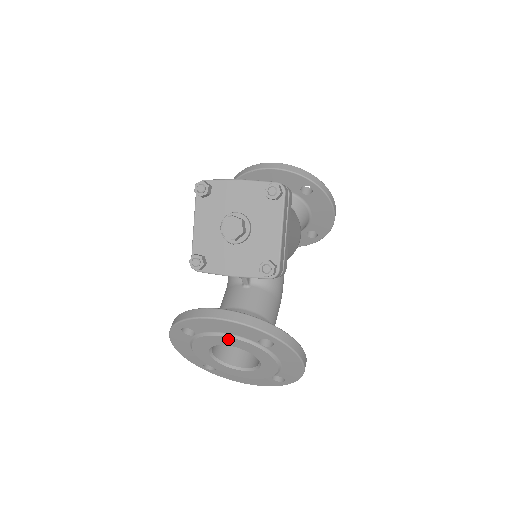
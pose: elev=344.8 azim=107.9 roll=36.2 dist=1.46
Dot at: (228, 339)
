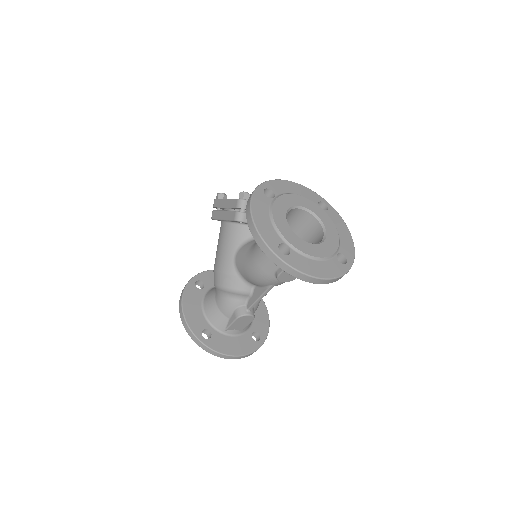
Dot at: (300, 198)
